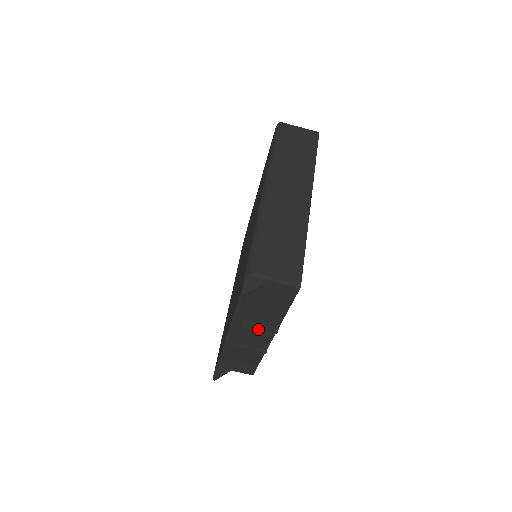
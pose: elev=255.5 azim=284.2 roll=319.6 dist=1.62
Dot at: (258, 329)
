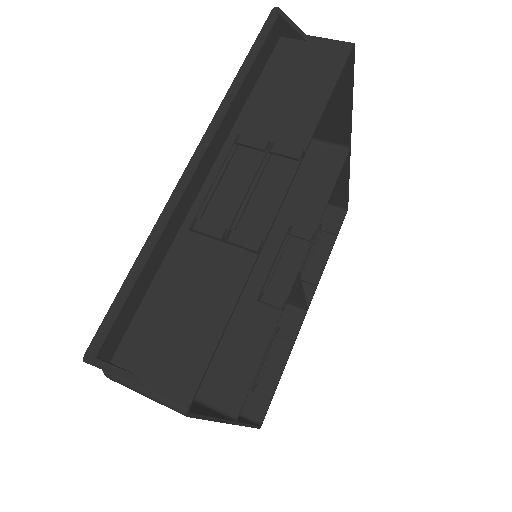
Dot at: (264, 158)
